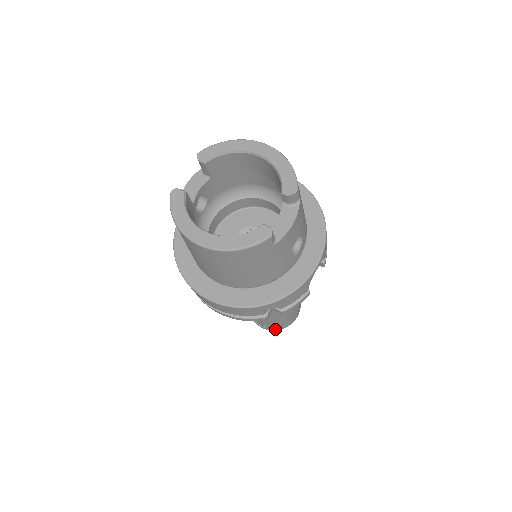
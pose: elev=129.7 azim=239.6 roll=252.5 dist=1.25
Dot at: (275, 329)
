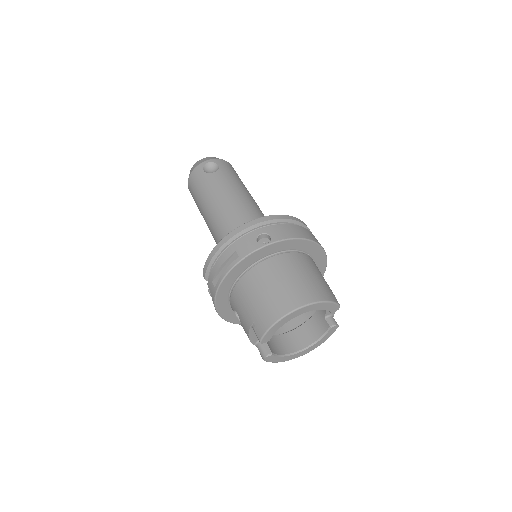
Dot at: occluded
